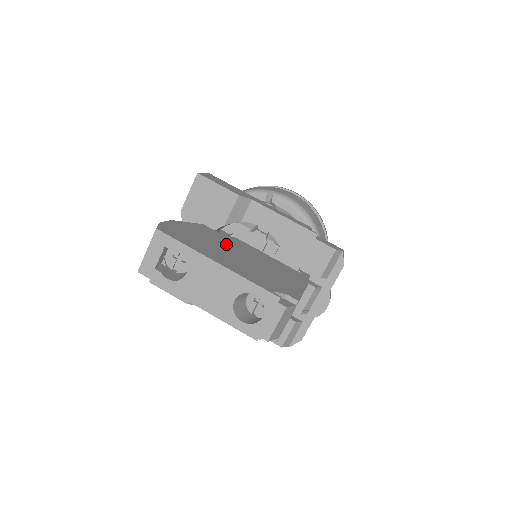
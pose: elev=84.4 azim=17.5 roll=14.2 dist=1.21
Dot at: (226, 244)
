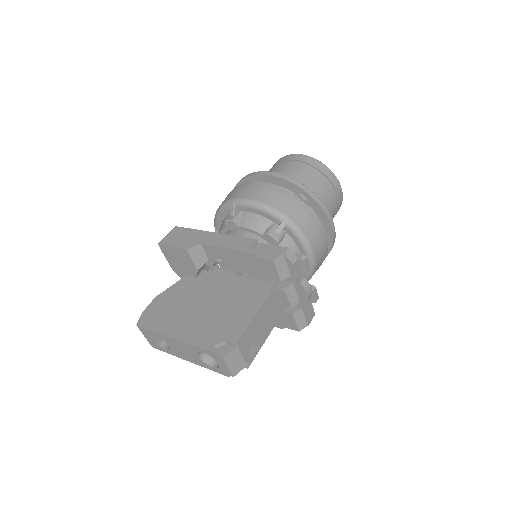
Dot at: (197, 295)
